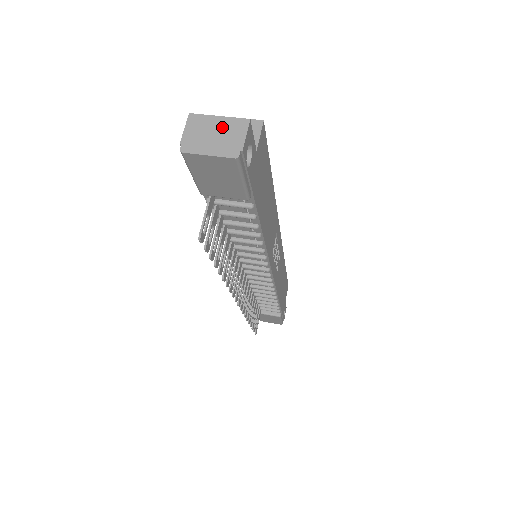
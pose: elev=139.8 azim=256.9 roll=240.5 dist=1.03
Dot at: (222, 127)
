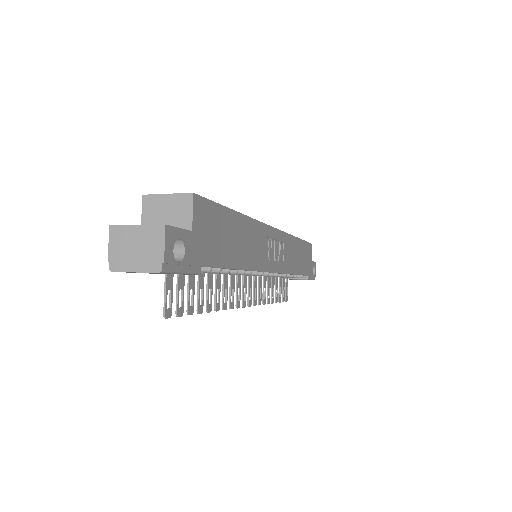
Dot at: (141, 238)
